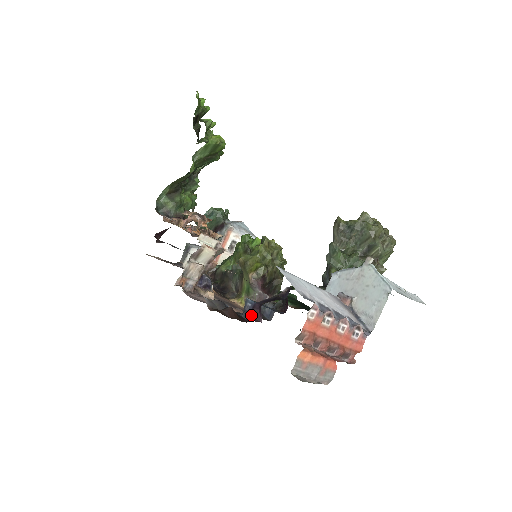
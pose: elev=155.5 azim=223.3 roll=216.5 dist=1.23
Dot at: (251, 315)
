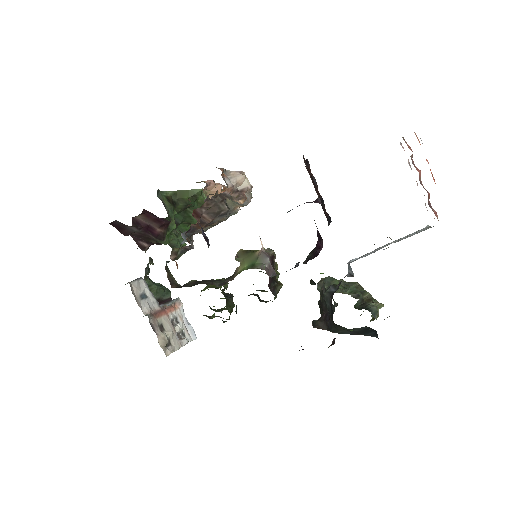
Dot at: occluded
